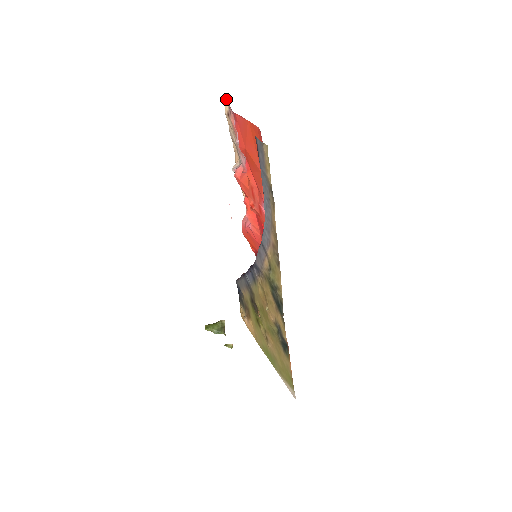
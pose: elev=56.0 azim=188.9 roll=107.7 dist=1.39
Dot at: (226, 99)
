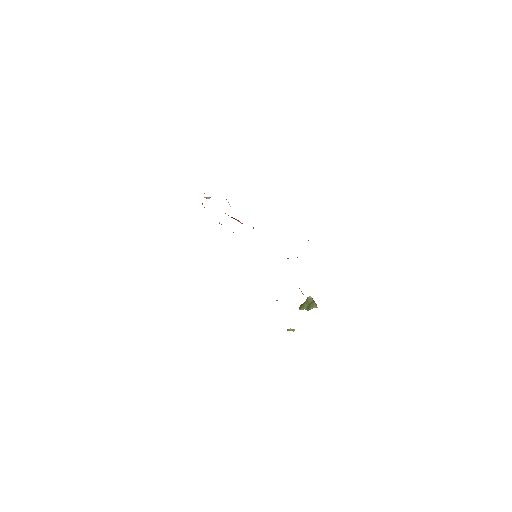
Dot at: occluded
